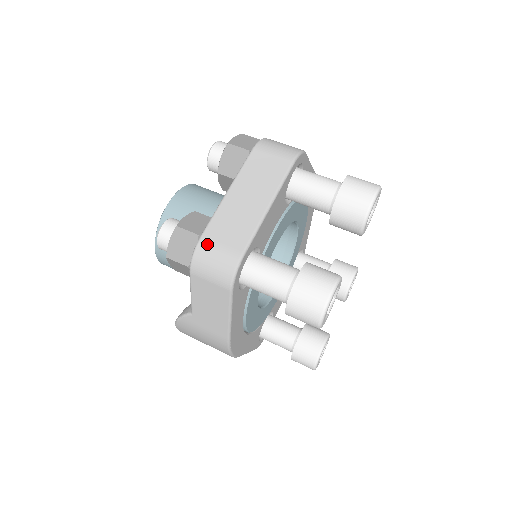
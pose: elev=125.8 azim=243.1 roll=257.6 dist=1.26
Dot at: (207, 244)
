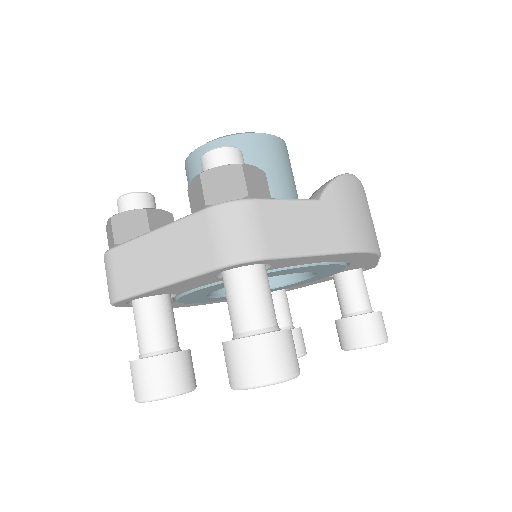
Dot at: (109, 261)
